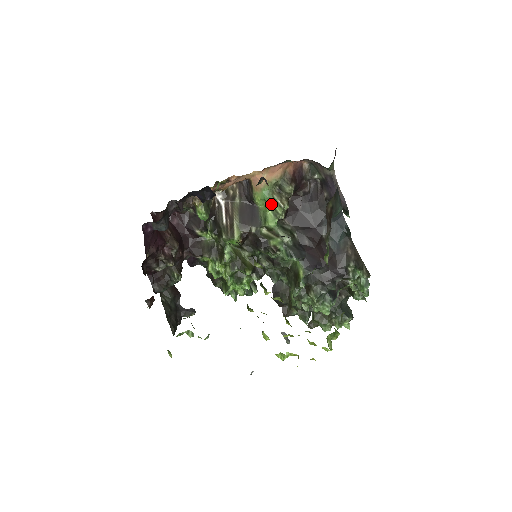
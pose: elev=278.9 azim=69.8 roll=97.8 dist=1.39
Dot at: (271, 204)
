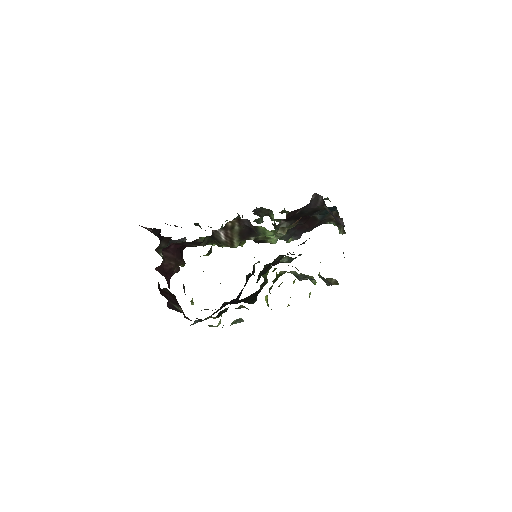
Dot at: (272, 230)
